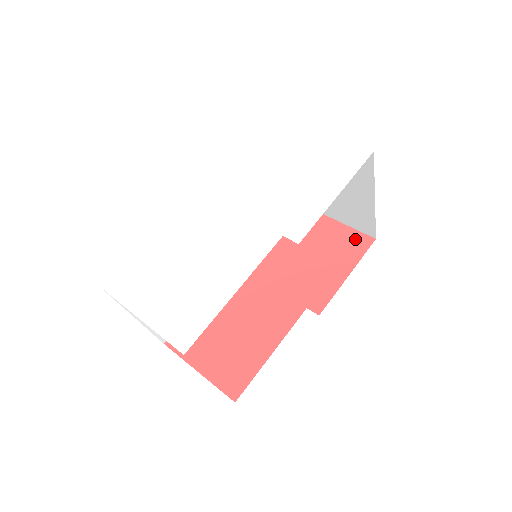
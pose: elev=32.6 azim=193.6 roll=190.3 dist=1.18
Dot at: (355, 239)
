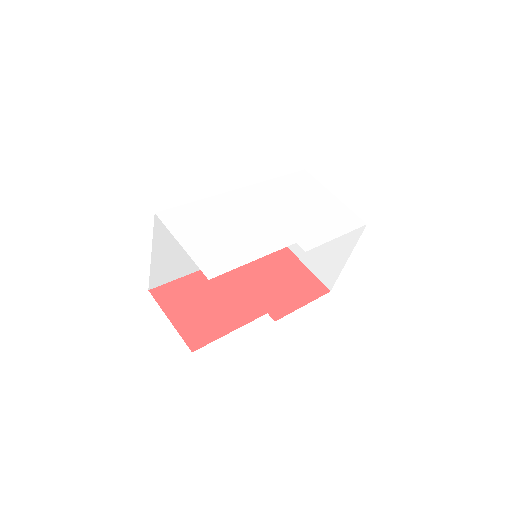
Dot at: (316, 285)
